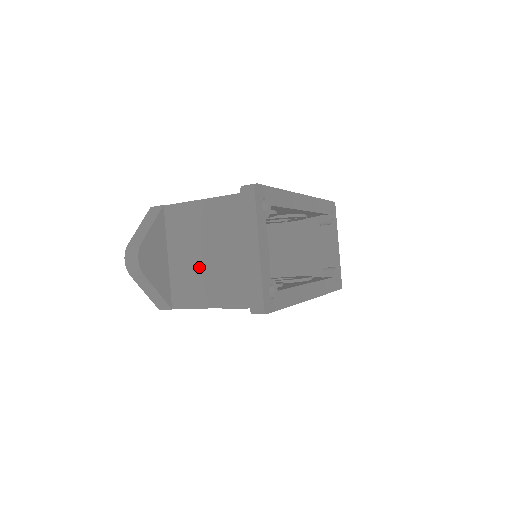
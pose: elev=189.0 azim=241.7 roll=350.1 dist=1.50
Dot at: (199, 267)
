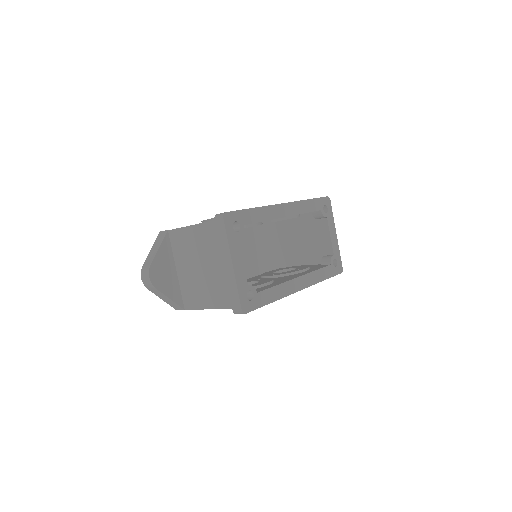
Dot at: (197, 278)
